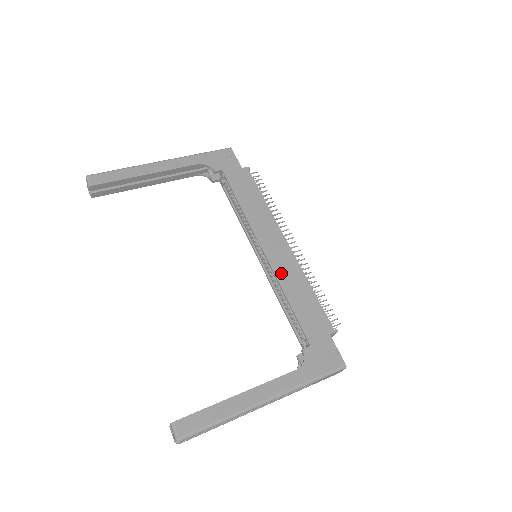
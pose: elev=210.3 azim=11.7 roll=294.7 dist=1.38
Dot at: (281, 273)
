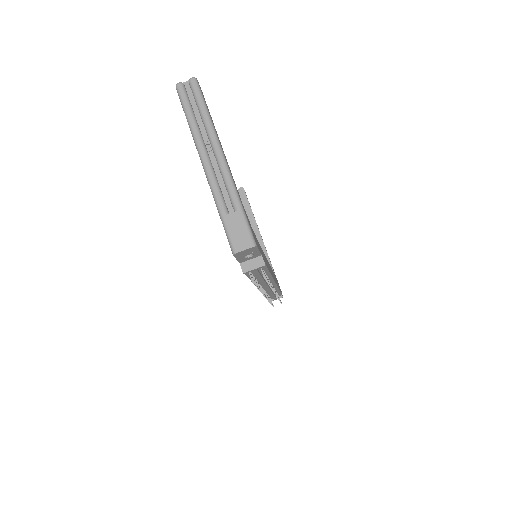
Dot at: occluded
